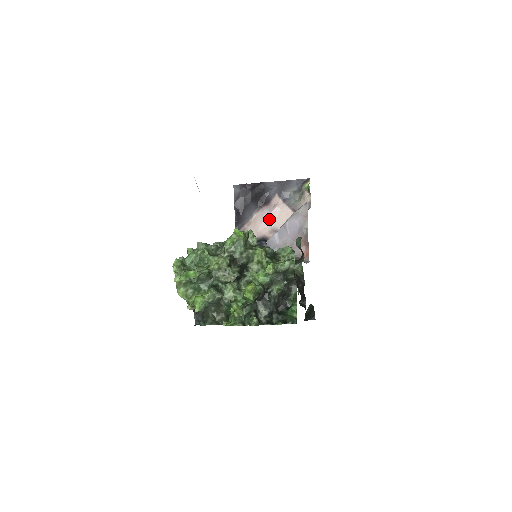
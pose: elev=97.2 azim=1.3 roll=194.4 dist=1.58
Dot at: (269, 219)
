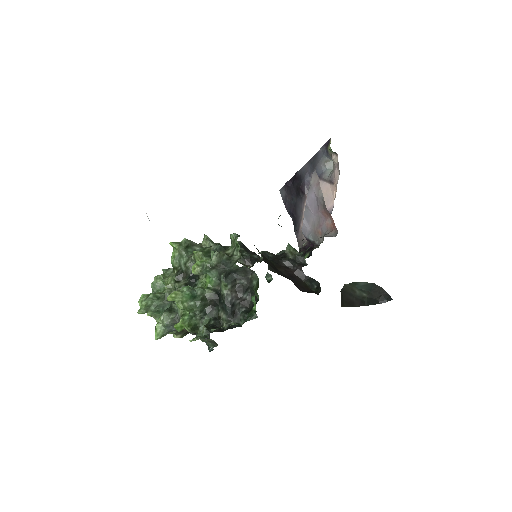
Dot at: occluded
